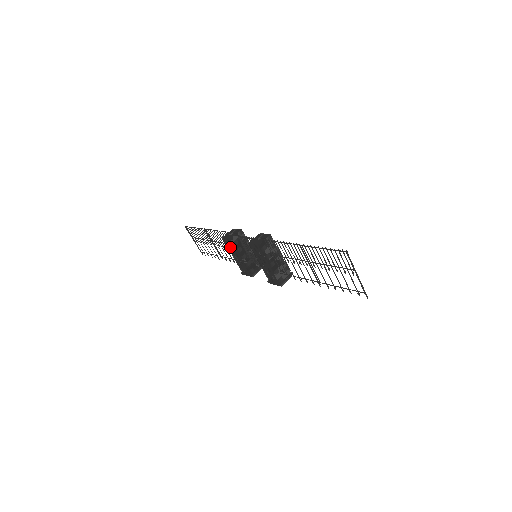
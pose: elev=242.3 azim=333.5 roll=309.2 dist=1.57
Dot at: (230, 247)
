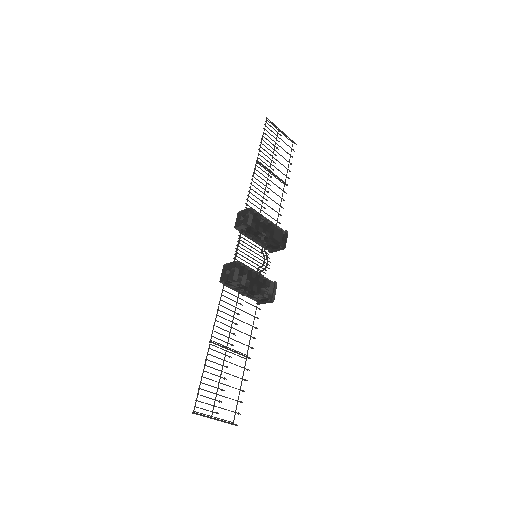
Dot at: occluded
